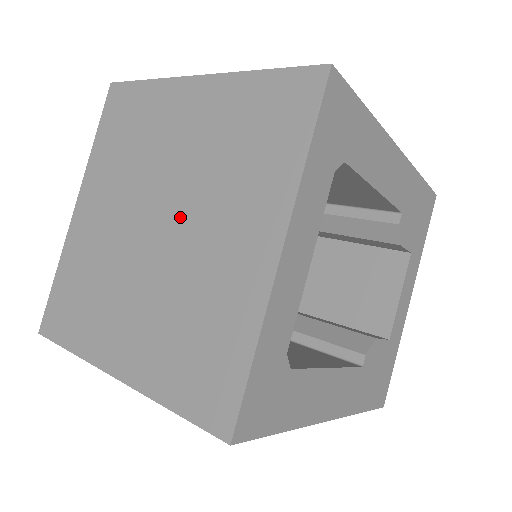
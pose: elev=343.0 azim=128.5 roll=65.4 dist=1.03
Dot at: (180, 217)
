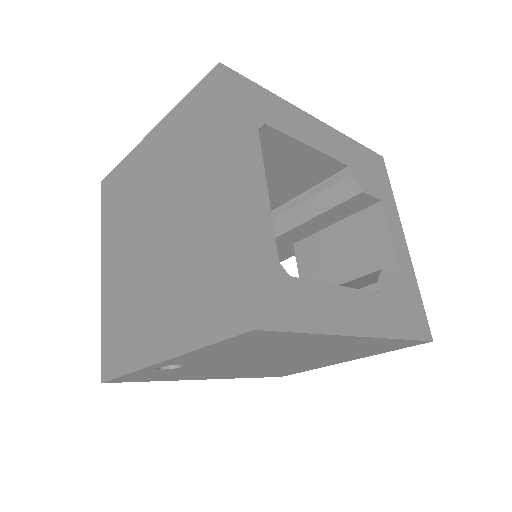
Dot at: (168, 218)
